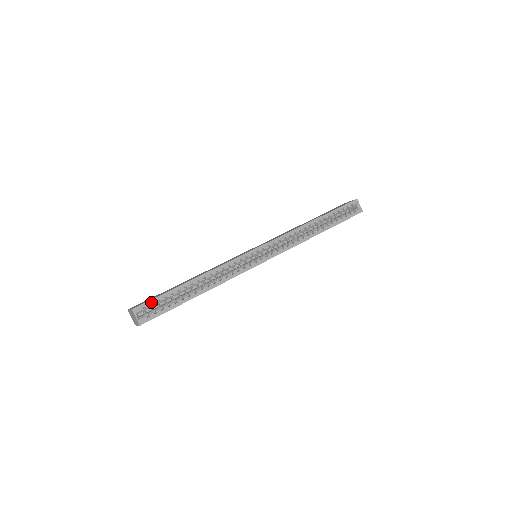
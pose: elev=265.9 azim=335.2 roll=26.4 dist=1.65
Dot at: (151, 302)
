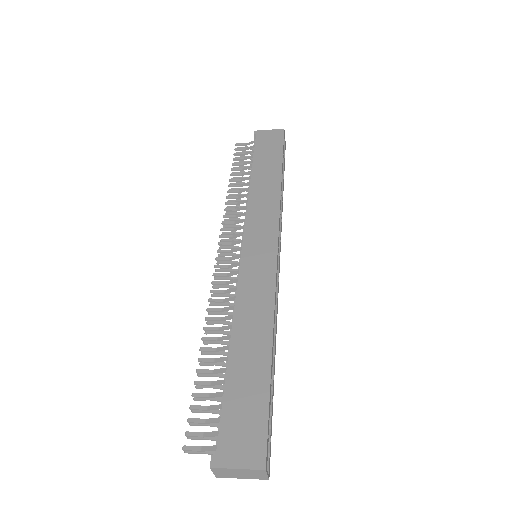
Dot at: (268, 432)
